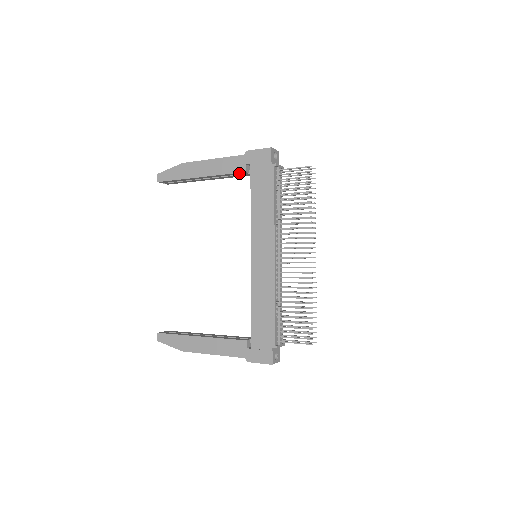
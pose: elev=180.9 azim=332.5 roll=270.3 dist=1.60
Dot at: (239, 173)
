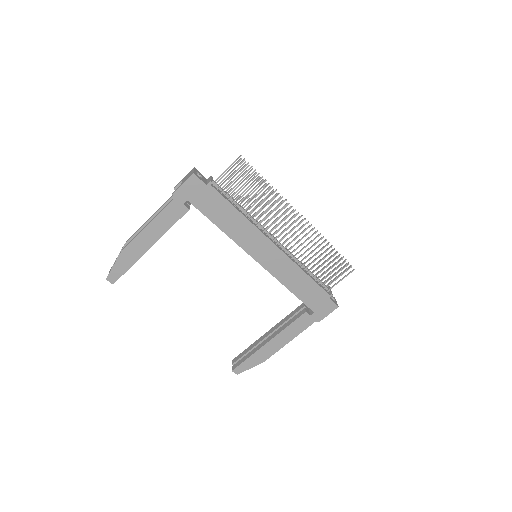
Dot at: (183, 215)
